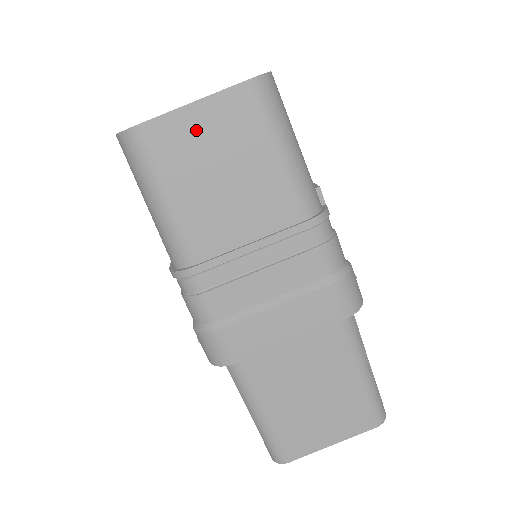
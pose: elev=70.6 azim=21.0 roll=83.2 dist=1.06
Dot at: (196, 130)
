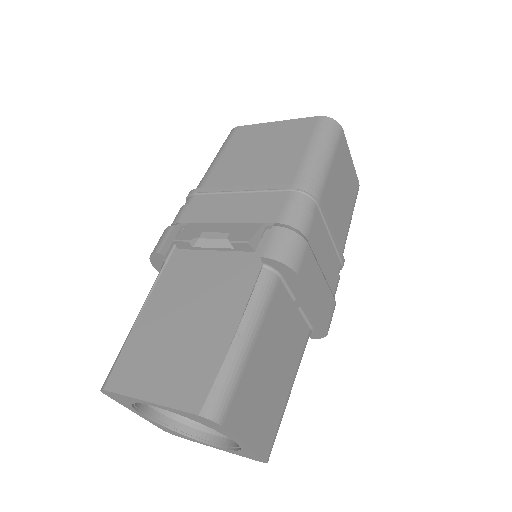
Dot at: (348, 165)
